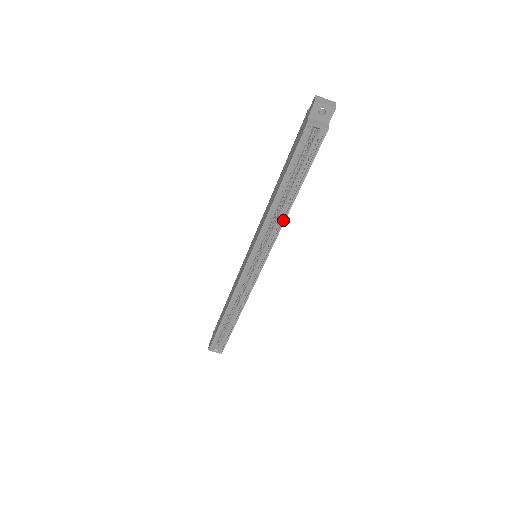
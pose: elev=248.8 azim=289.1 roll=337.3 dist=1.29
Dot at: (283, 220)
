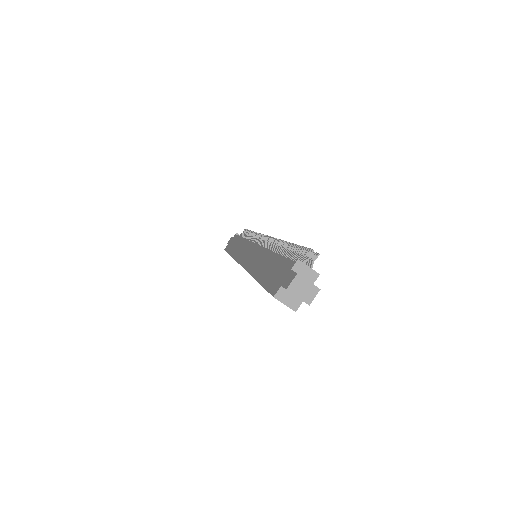
Dot at: occluded
